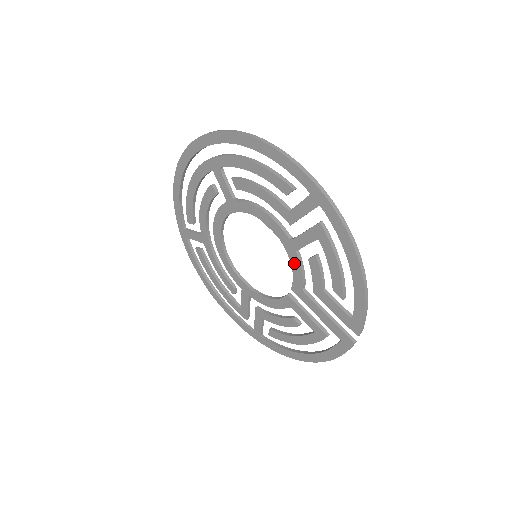
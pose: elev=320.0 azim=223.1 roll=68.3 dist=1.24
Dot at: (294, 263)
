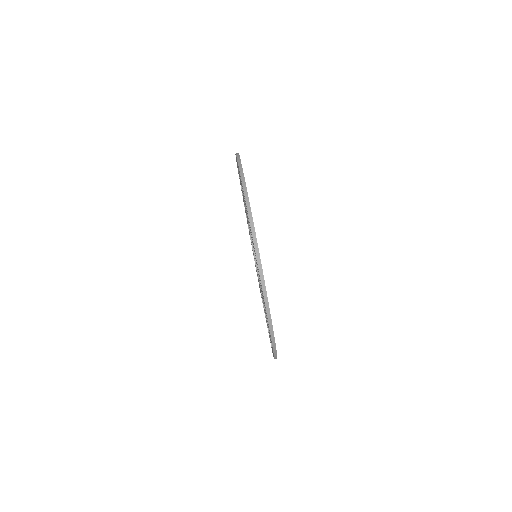
Dot at: occluded
